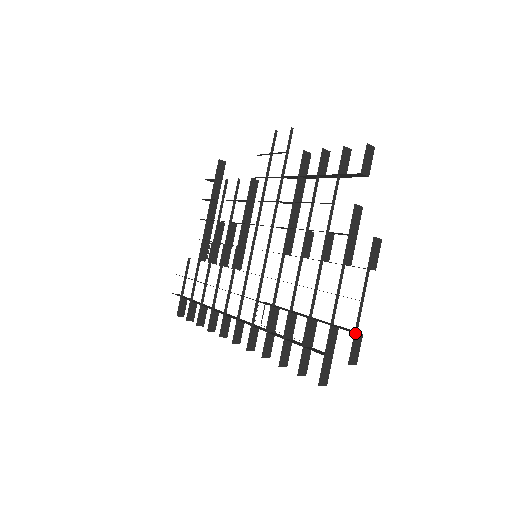
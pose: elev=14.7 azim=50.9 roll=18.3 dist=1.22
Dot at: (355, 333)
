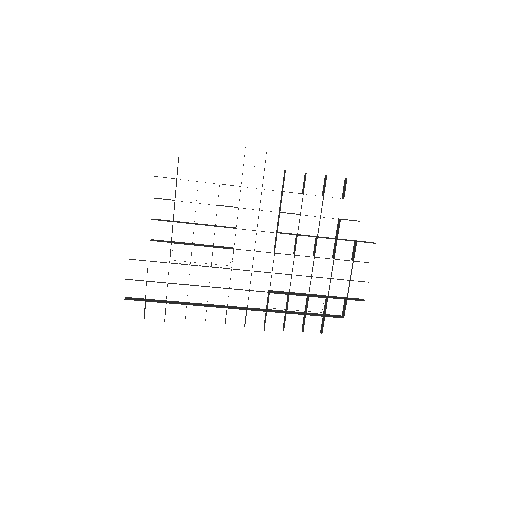
Dot at: occluded
